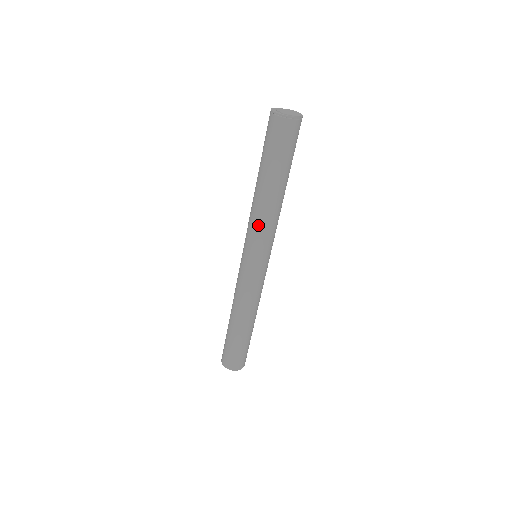
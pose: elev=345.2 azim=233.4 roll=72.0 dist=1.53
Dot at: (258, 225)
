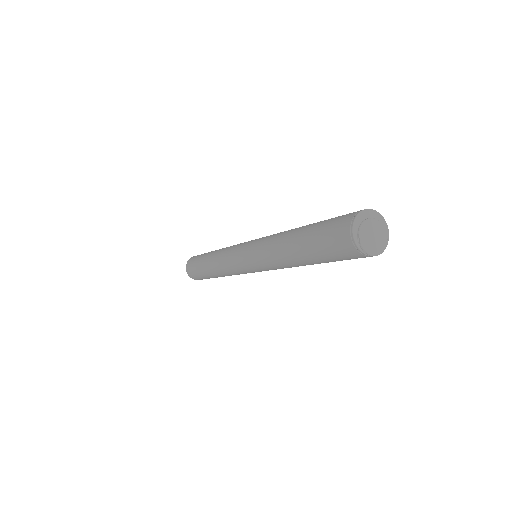
Dot at: (269, 263)
